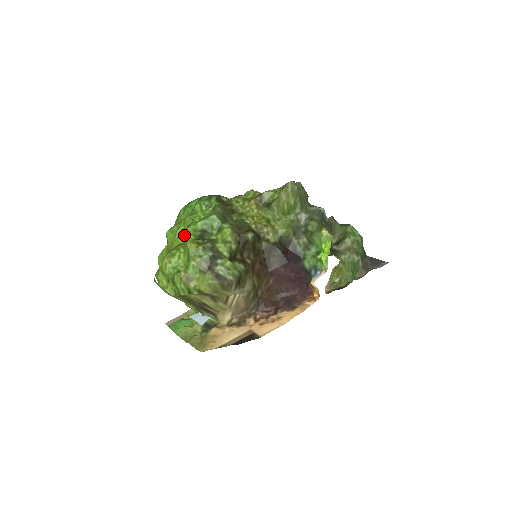
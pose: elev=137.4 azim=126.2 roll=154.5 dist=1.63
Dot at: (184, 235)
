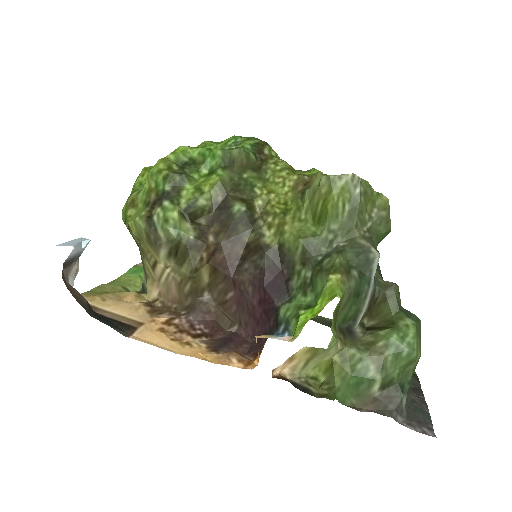
Dot at: occluded
